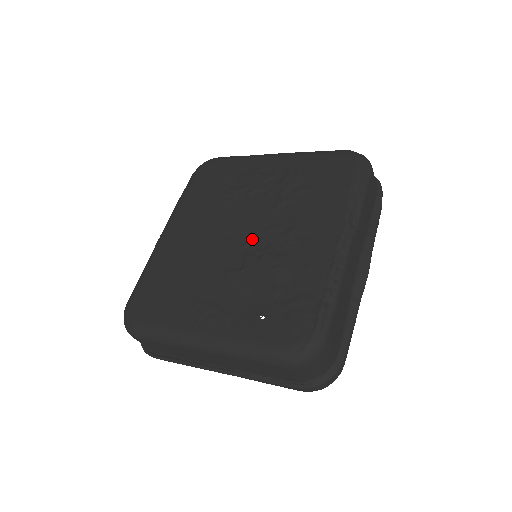
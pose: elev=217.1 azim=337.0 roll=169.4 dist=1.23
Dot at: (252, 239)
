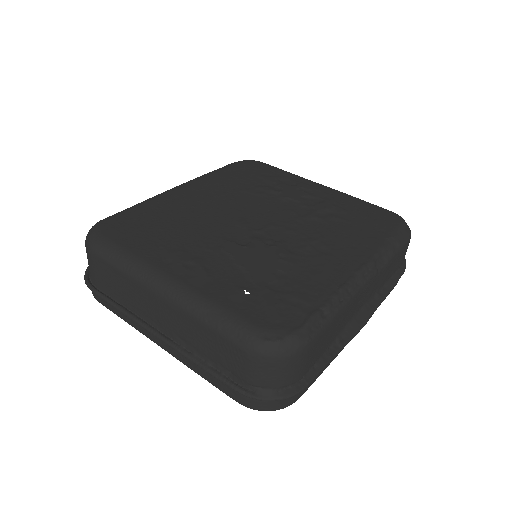
Dot at: (268, 229)
